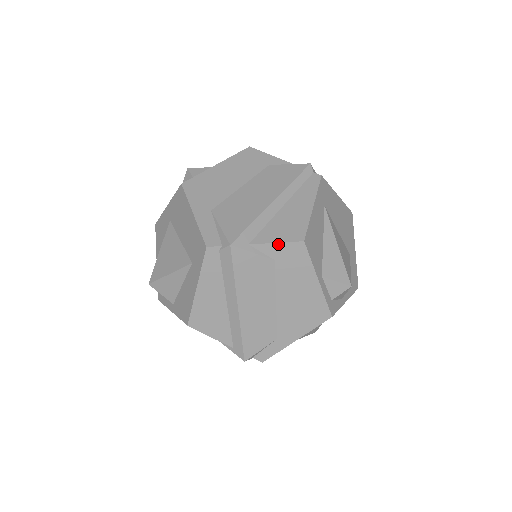
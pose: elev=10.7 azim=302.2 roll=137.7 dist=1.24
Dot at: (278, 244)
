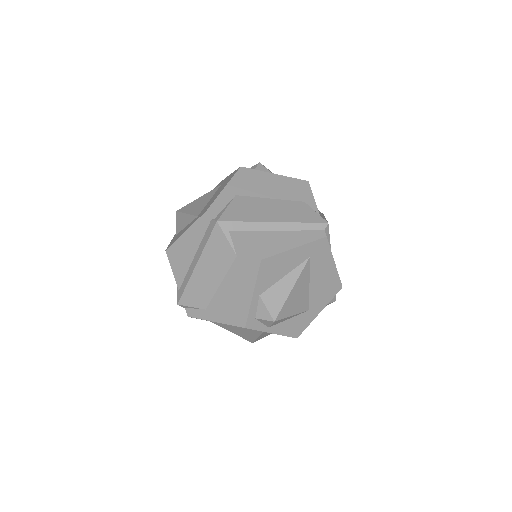
Dot at: (245, 247)
